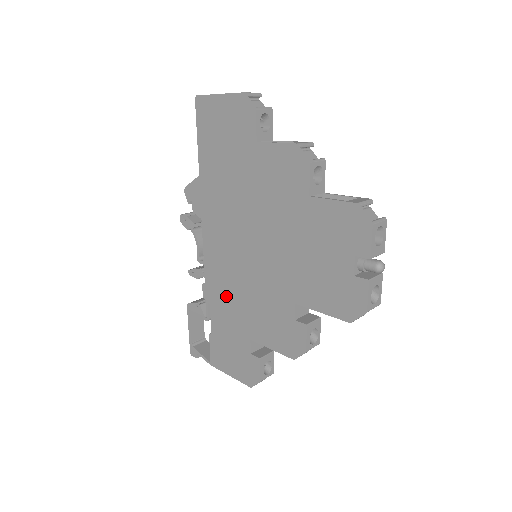
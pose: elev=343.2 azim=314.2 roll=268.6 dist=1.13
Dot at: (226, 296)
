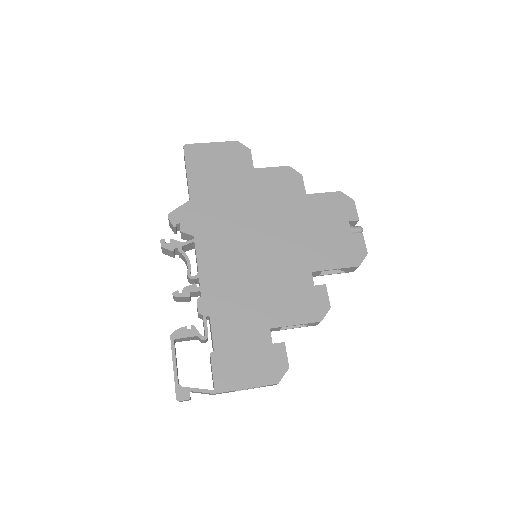
Dot at: (233, 298)
